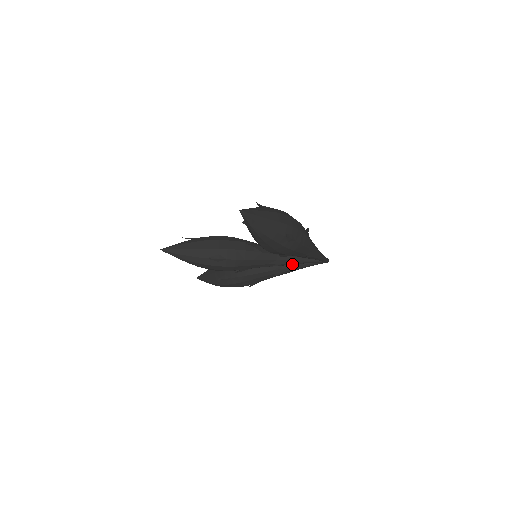
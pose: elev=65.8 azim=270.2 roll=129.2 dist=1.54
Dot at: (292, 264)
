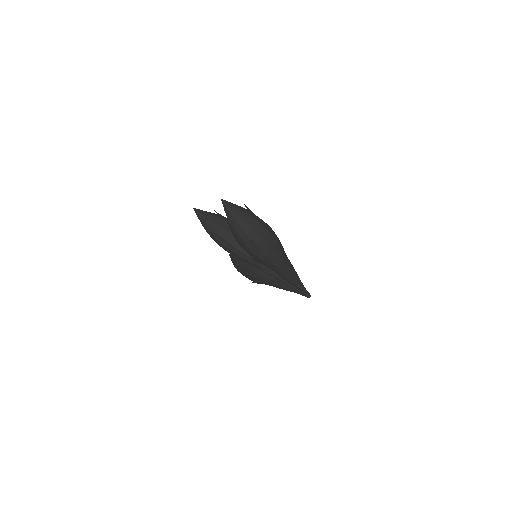
Dot at: (279, 280)
